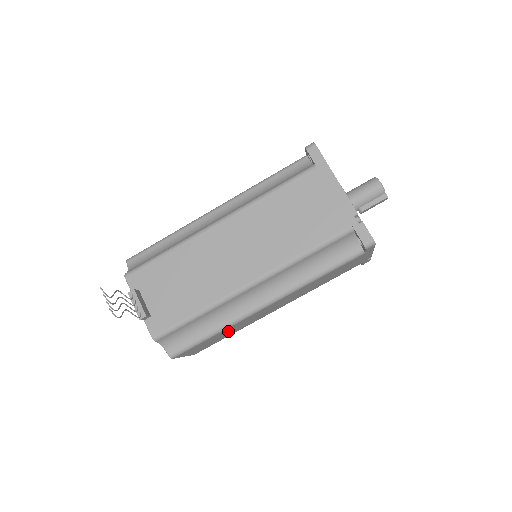
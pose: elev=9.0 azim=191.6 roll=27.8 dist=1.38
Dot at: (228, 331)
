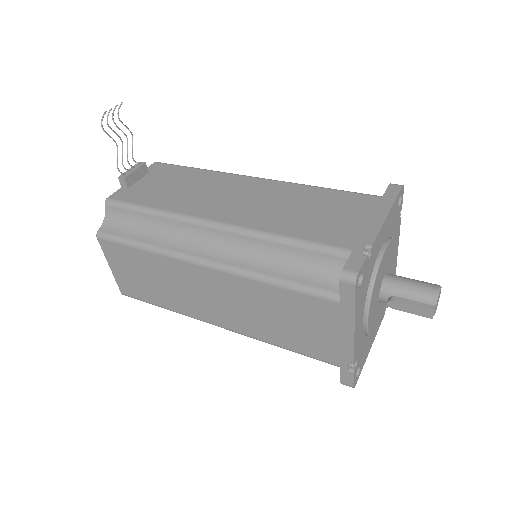
Dot at: (157, 275)
